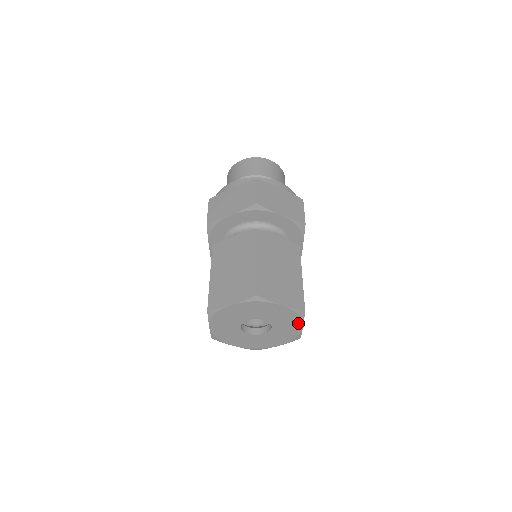
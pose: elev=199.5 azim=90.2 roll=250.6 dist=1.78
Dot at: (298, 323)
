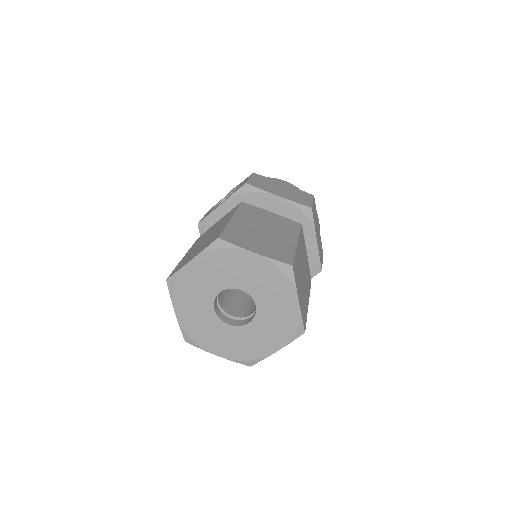
Dot at: (280, 342)
